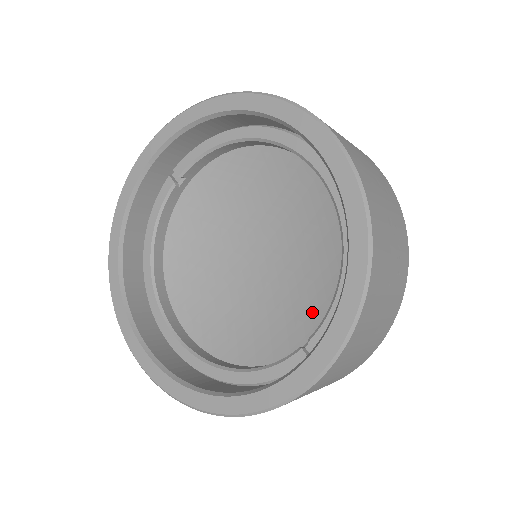
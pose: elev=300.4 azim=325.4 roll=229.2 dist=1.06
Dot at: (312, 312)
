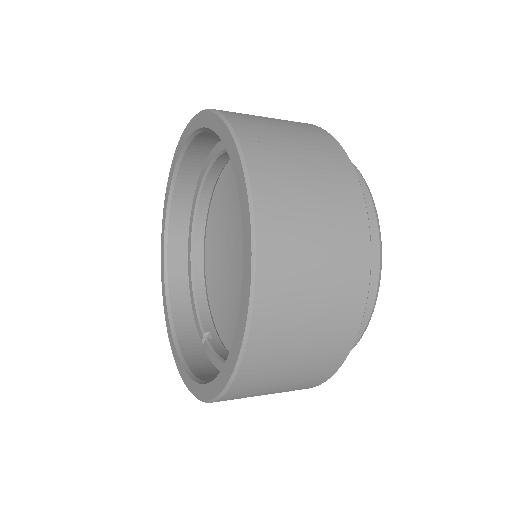
Dot at: (234, 327)
